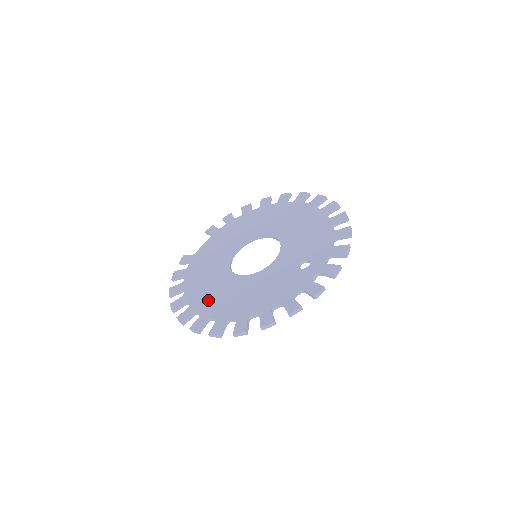
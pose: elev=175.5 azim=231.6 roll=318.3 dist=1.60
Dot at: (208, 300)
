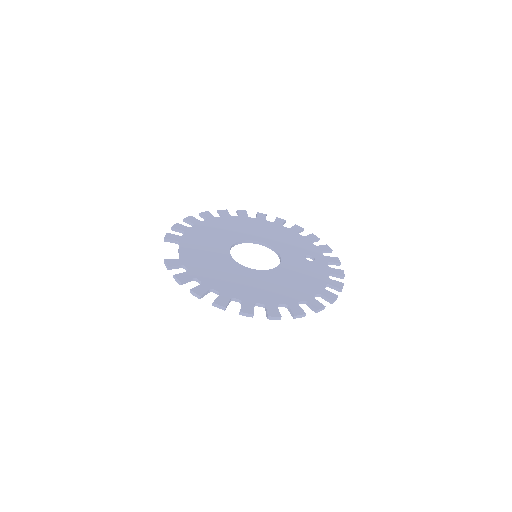
Dot at: (257, 292)
